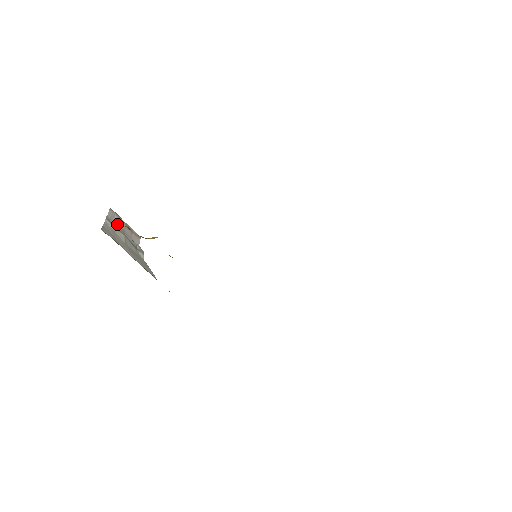
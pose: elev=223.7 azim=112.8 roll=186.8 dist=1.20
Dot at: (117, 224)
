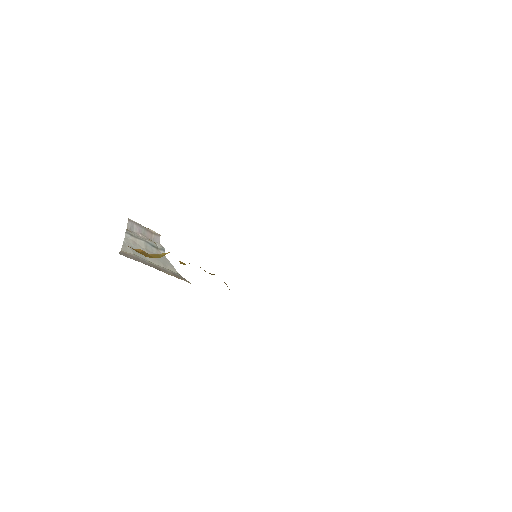
Dot at: (137, 231)
